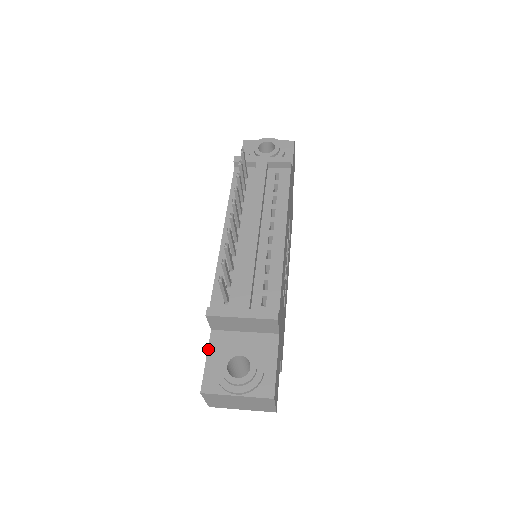
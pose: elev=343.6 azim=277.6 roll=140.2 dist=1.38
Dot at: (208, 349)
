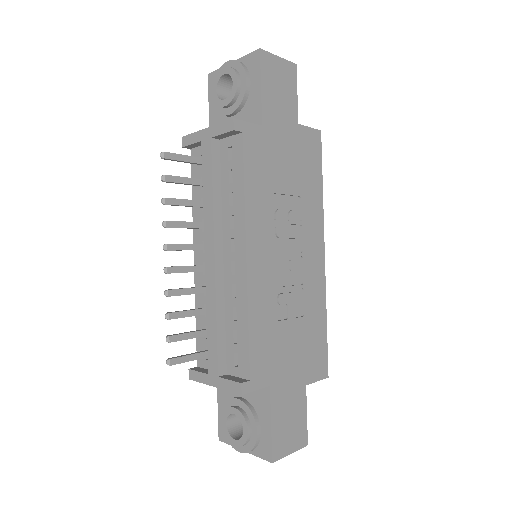
Dot at: (217, 394)
